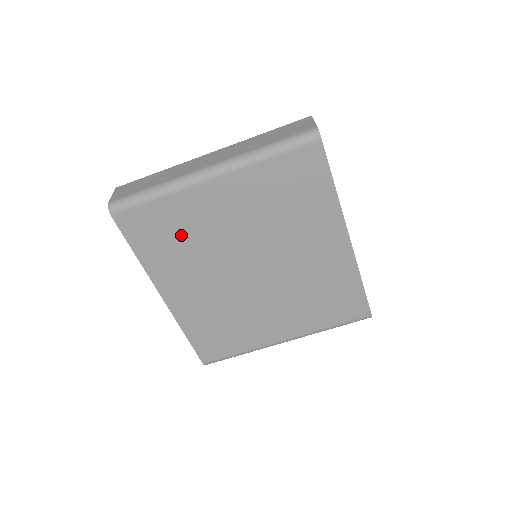
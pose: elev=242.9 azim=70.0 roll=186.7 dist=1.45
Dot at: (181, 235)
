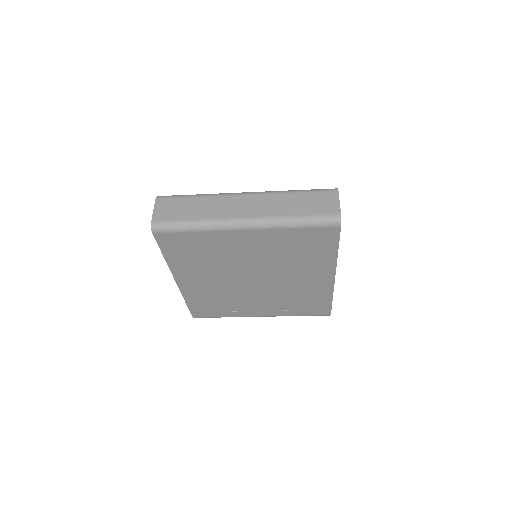
Dot at: (206, 253)
